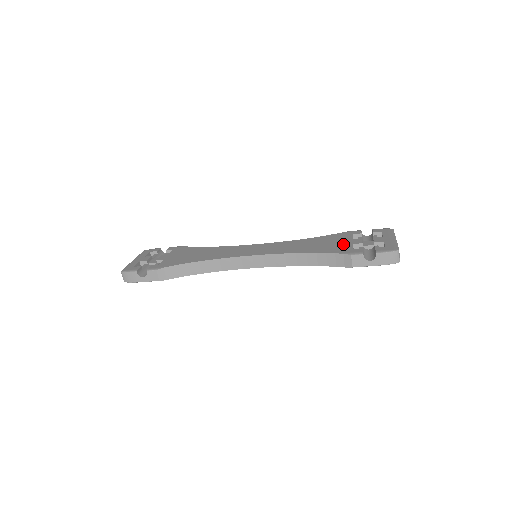
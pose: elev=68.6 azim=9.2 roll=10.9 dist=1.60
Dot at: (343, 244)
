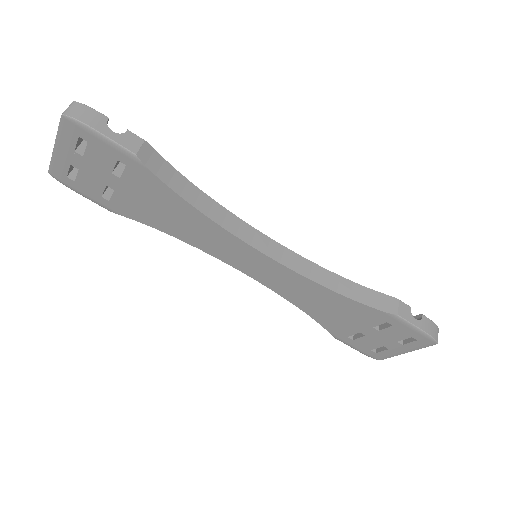
Dot at: occluded
